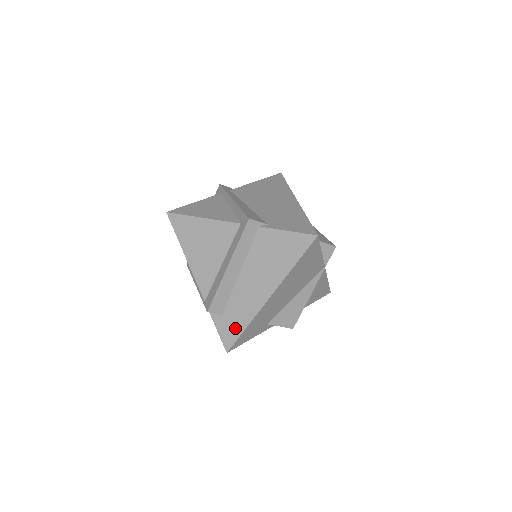
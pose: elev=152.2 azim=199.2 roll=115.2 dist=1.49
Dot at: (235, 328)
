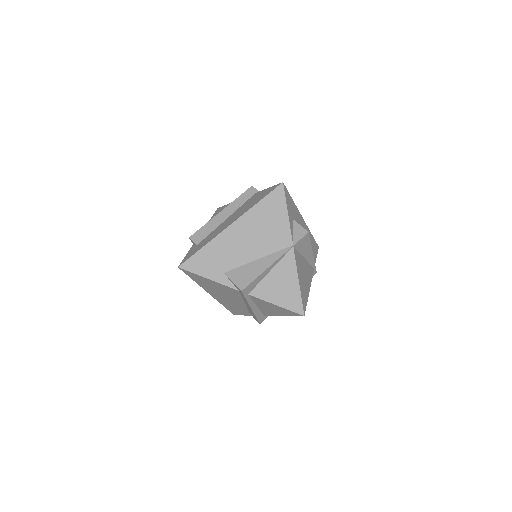
Dot at: (197, 250)
